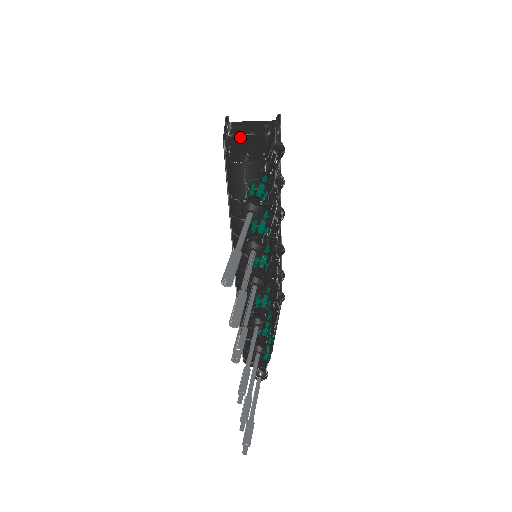
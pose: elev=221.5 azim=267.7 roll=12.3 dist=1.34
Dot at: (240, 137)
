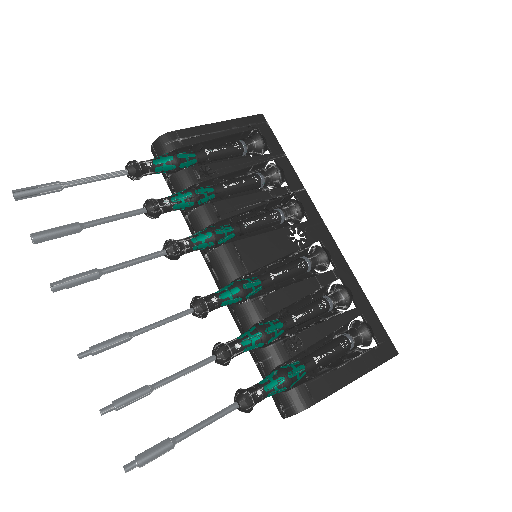
Dot at: occluded
